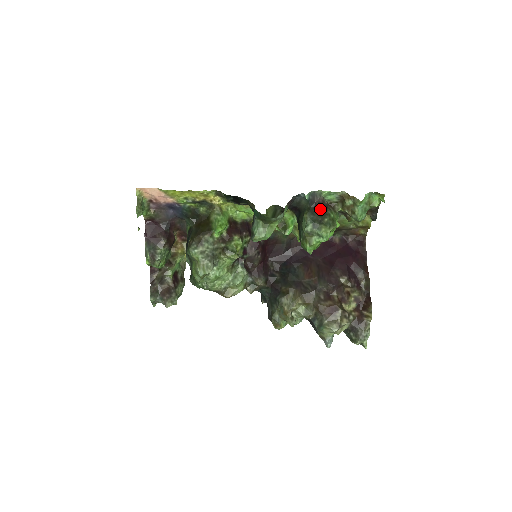
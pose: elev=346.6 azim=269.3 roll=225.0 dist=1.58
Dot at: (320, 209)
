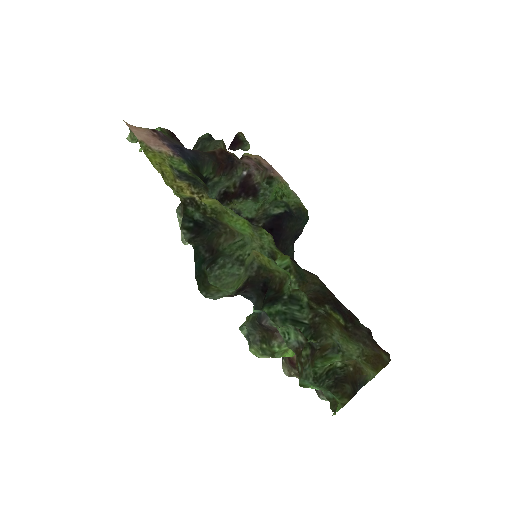
Dot at: (268, 331)
